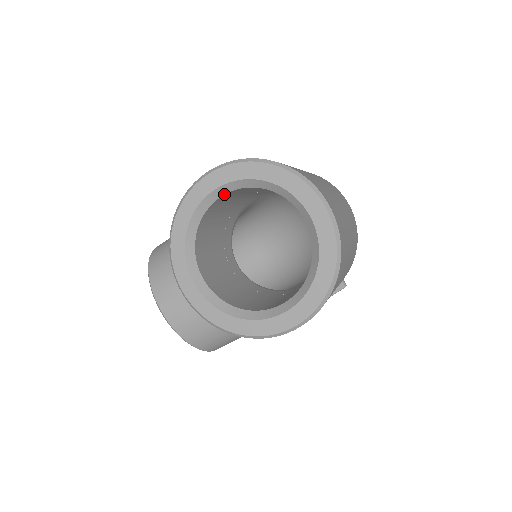
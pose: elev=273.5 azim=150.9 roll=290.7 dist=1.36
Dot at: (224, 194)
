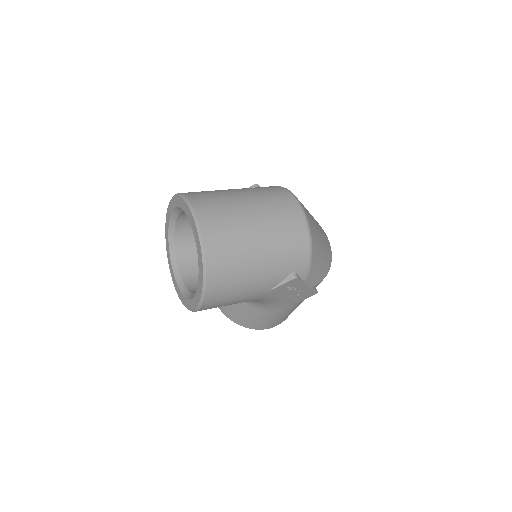
Dot at: (177, 218)
